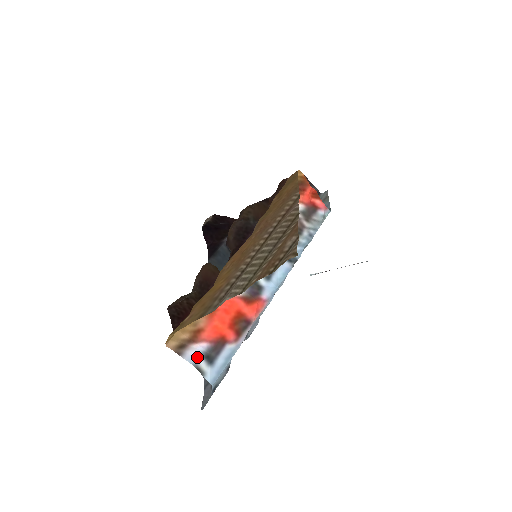
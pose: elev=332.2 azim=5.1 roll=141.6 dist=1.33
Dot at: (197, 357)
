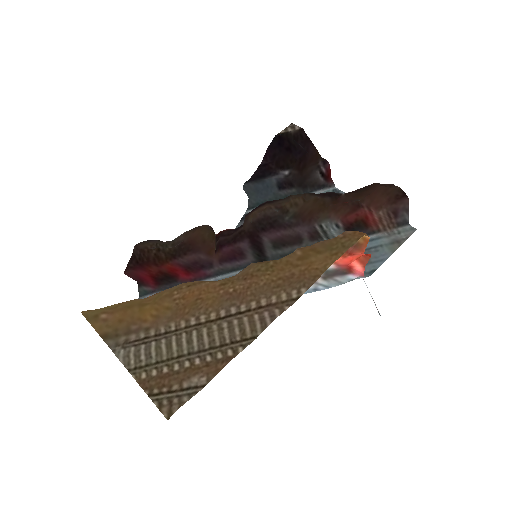
Dot at: occluded
